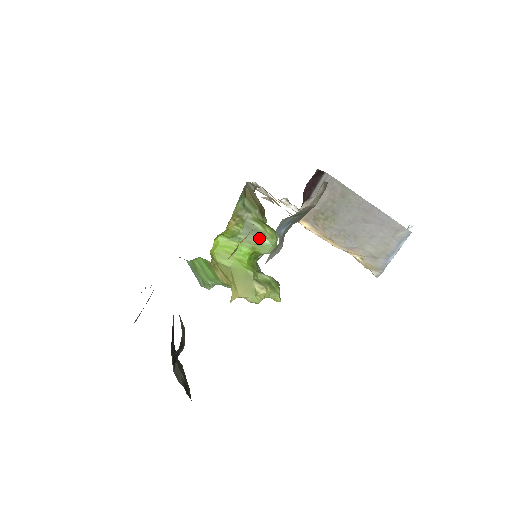
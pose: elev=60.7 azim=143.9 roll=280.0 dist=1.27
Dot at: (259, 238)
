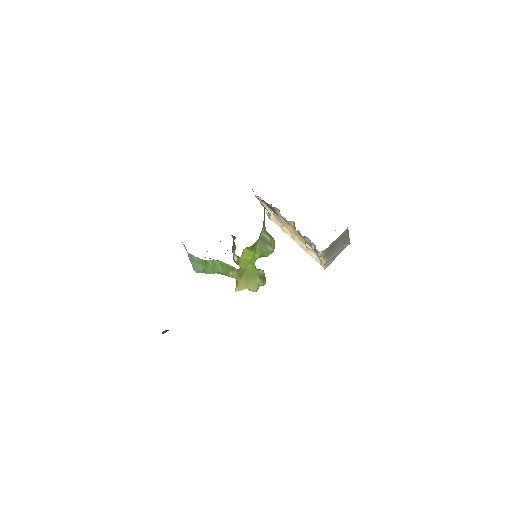
Dot at: (268, 247)
